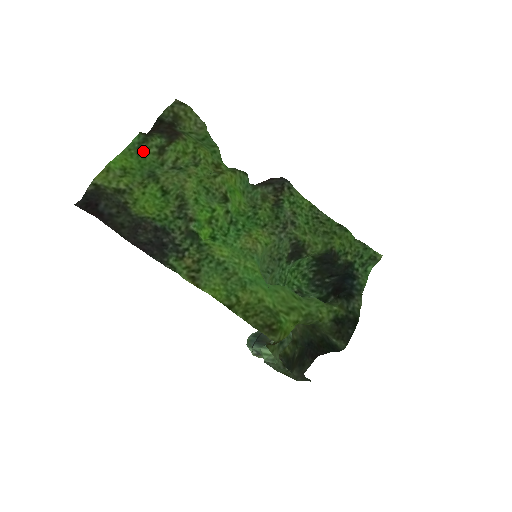
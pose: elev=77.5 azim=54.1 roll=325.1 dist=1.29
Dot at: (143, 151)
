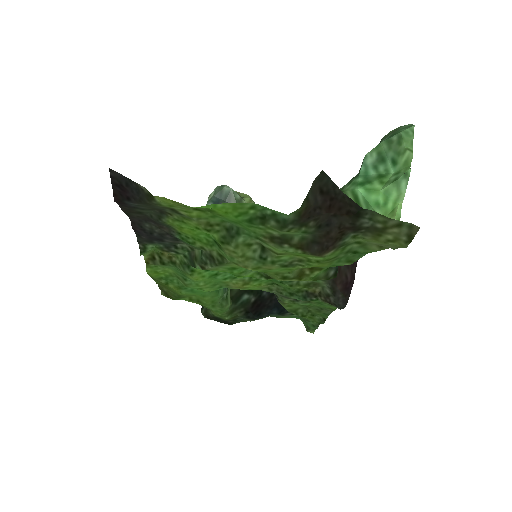
Dot at: (260, 225)
